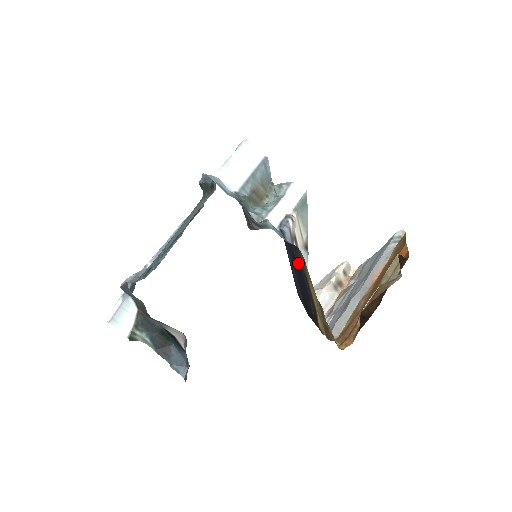
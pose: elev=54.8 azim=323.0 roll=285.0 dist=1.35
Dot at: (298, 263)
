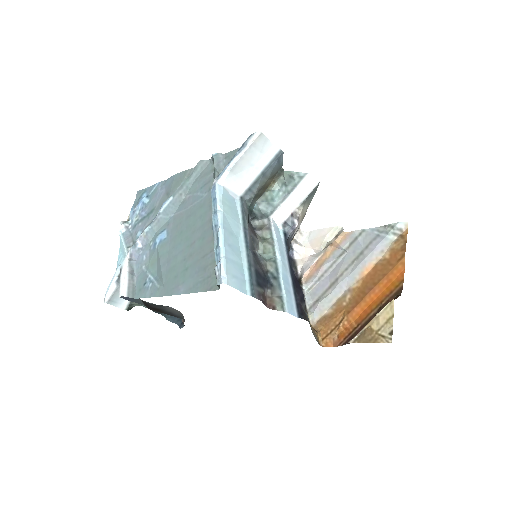
Dot at: occluded
